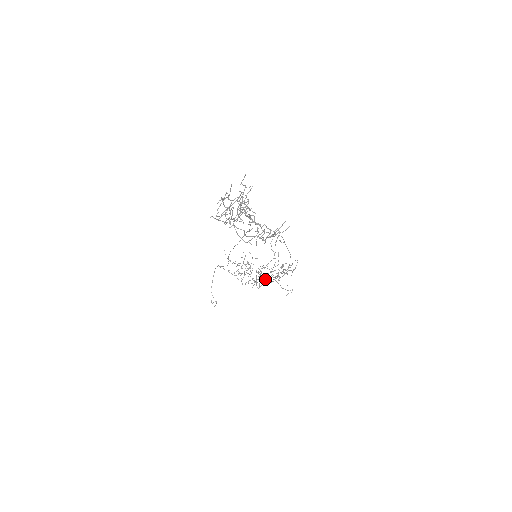
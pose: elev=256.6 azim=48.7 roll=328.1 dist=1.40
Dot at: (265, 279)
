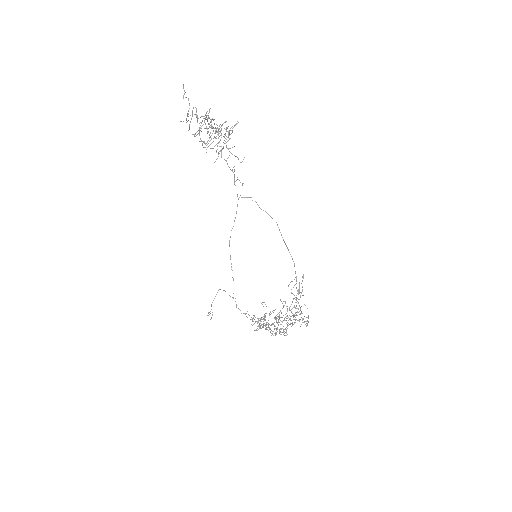
Dot at: occluded
